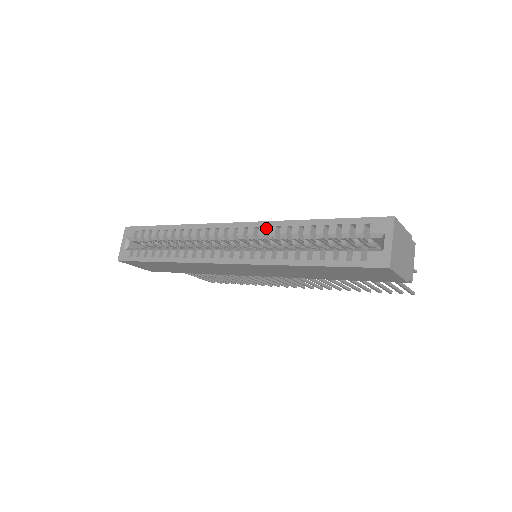
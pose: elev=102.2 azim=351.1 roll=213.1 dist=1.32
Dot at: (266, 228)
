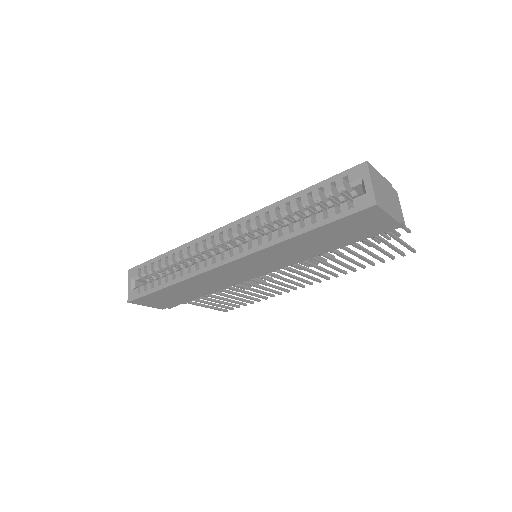
Dot at: (256, 218)
